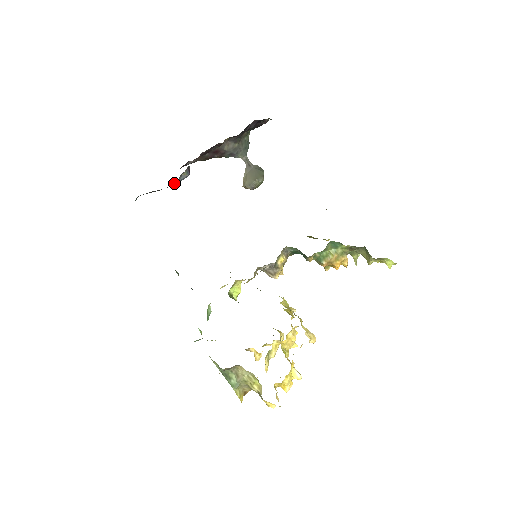
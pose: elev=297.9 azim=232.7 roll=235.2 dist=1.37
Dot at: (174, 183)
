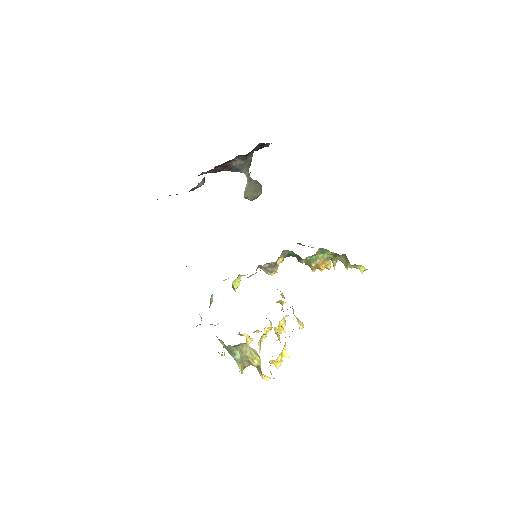
Dot at: occluded
